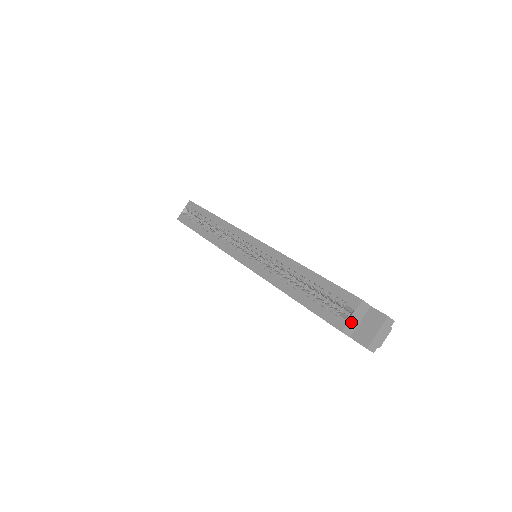
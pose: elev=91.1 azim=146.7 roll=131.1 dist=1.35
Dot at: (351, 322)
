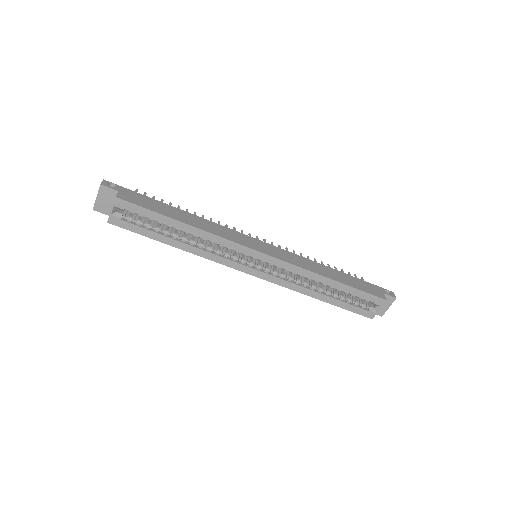
Dot at: (376, 311)
